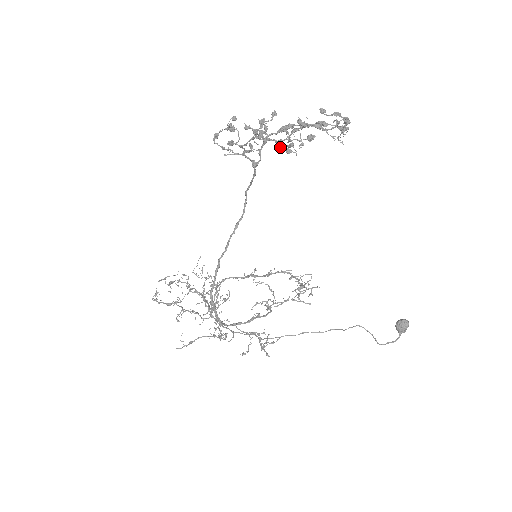
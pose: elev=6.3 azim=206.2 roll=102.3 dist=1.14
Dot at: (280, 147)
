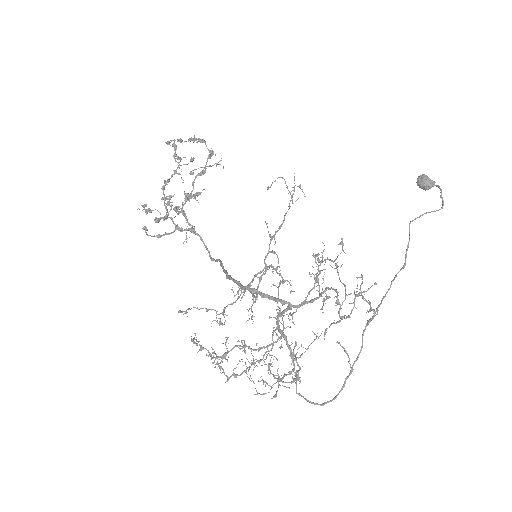
Dot at: occluded
